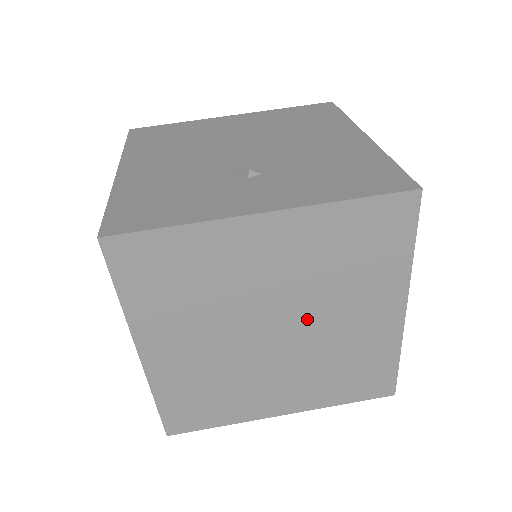
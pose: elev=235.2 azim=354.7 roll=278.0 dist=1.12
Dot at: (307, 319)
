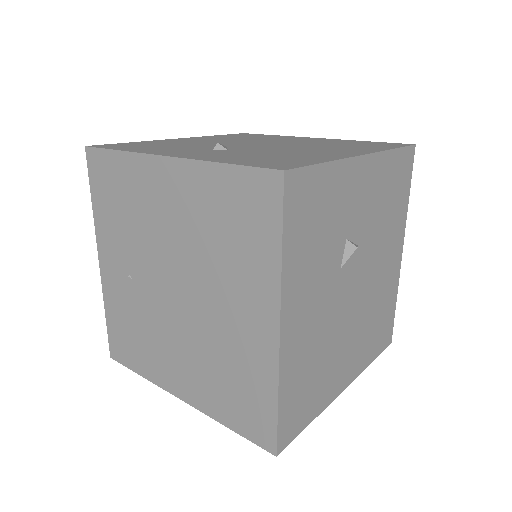
Dot at: (196, 289)
